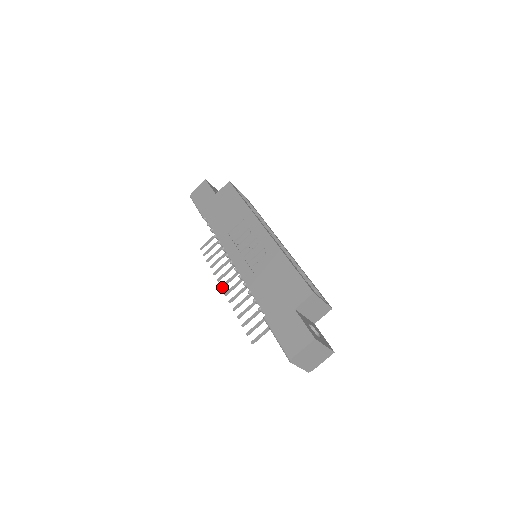
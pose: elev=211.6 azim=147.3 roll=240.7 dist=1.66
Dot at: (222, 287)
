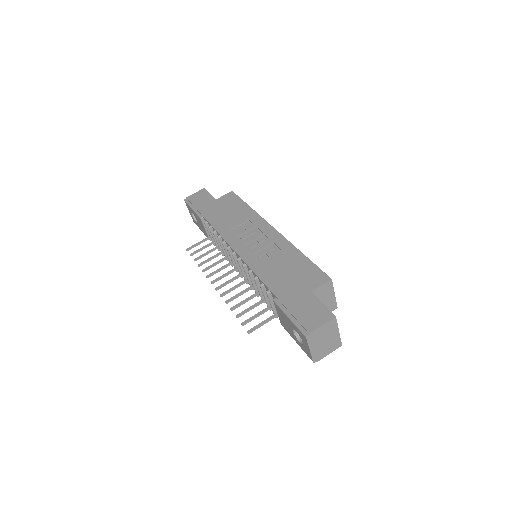
Dot at: (213, 282)
